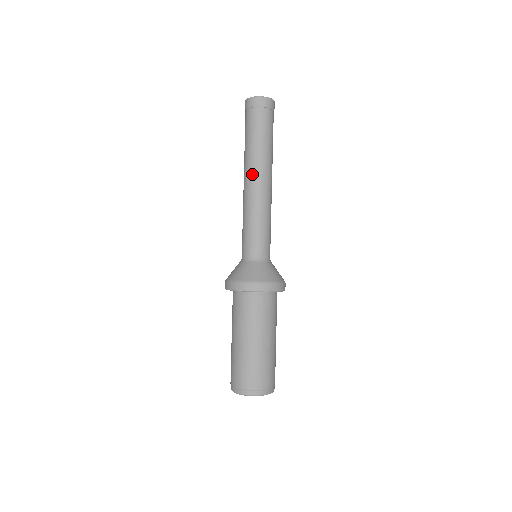
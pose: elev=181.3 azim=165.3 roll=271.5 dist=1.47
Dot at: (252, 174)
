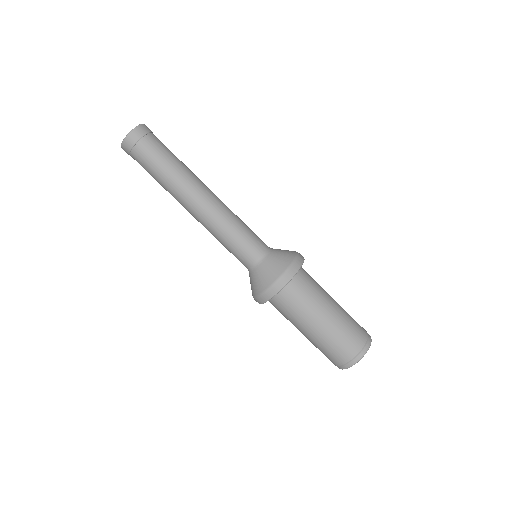
Dot at: (184, 204)
